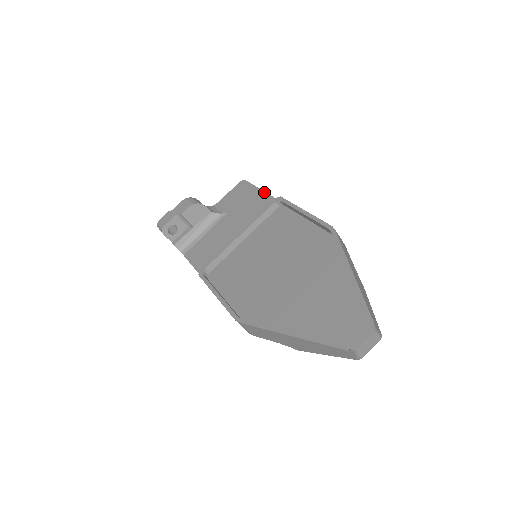
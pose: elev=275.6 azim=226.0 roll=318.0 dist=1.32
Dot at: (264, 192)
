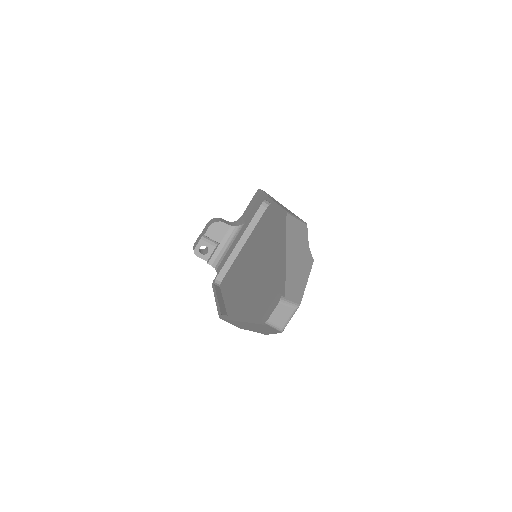
Dot at: (267, 195)
